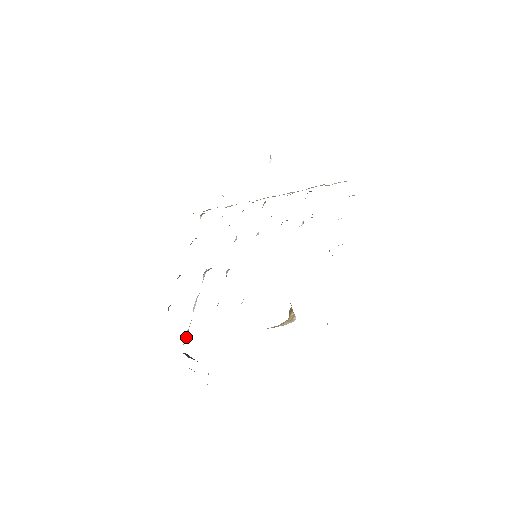
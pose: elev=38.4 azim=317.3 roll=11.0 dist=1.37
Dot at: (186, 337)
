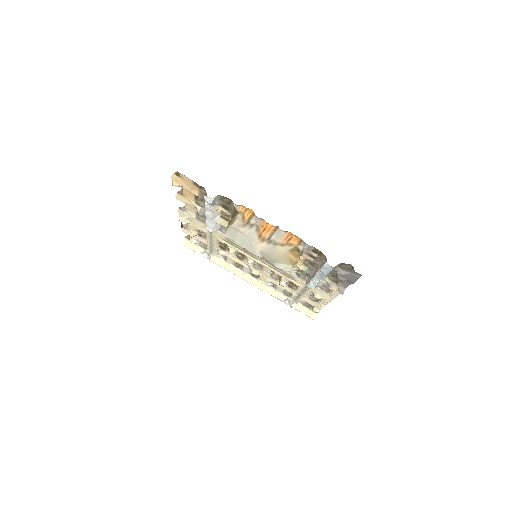
Dot at: (213, 202)
